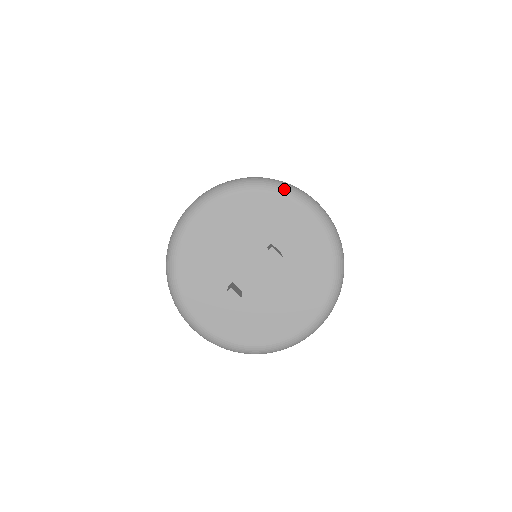
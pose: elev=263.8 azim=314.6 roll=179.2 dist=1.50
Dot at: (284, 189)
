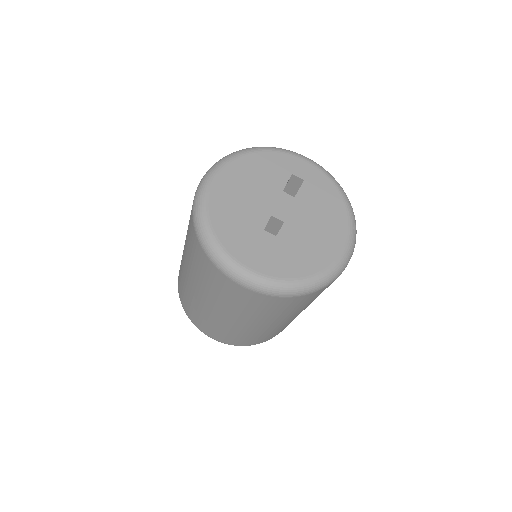
Dot at: (276, 148)
